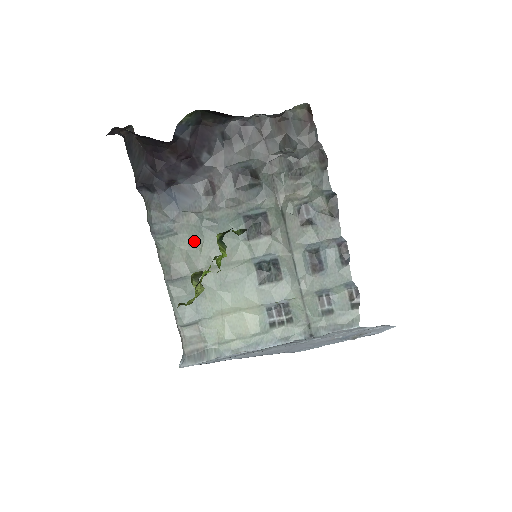
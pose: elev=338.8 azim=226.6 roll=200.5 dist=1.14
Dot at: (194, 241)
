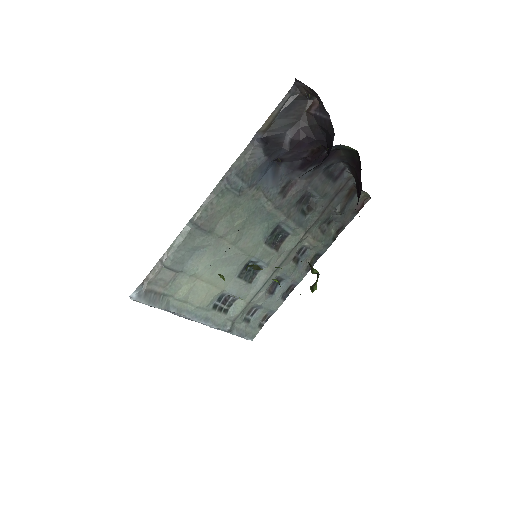
Dot at: (241, 212)
